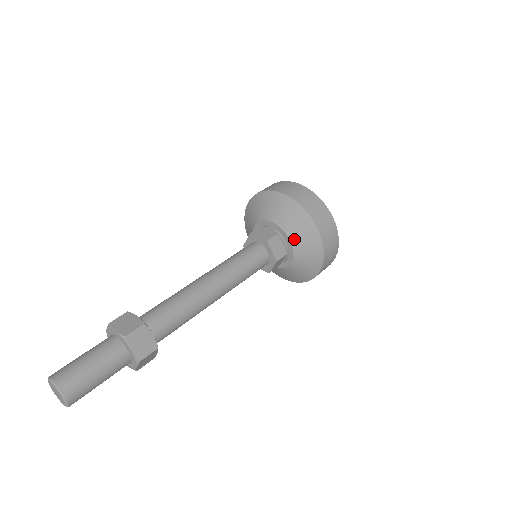
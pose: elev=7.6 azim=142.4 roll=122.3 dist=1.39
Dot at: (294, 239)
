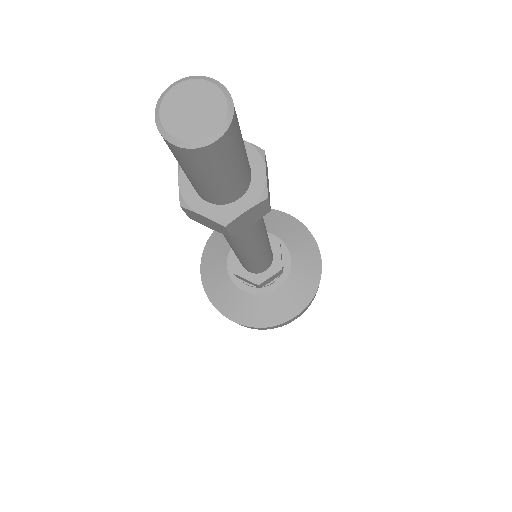
Dot at: (296, 259)
